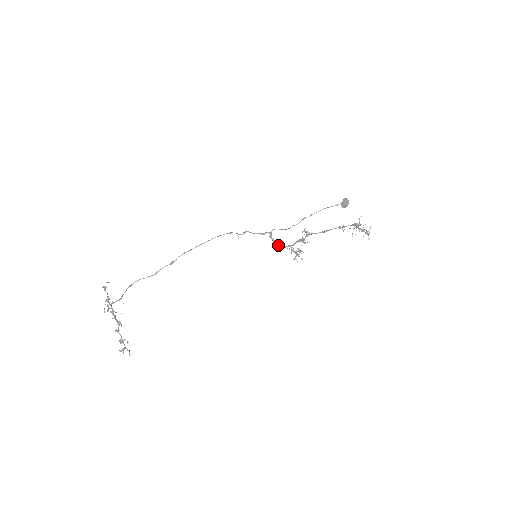
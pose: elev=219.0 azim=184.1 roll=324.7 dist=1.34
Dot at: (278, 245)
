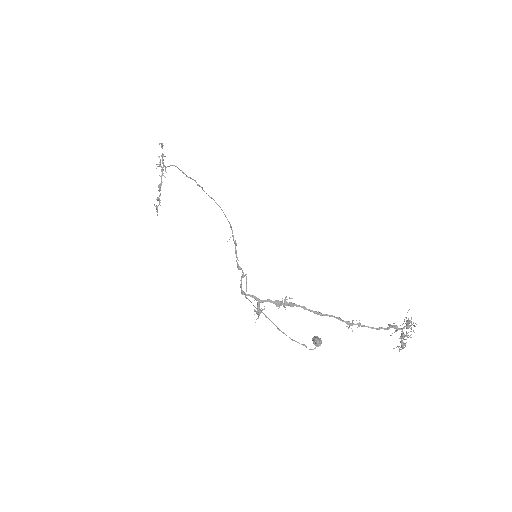
Dot at: (242, 291)
